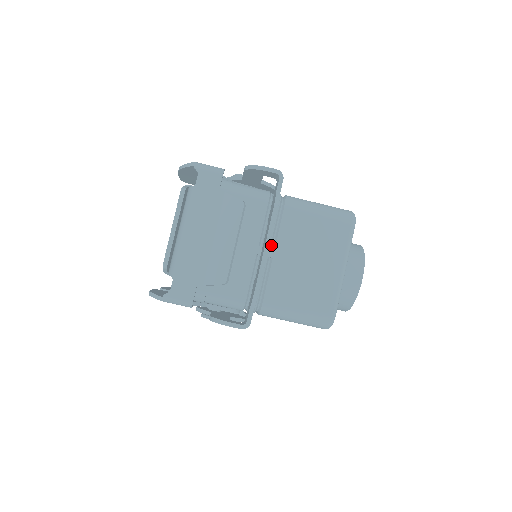
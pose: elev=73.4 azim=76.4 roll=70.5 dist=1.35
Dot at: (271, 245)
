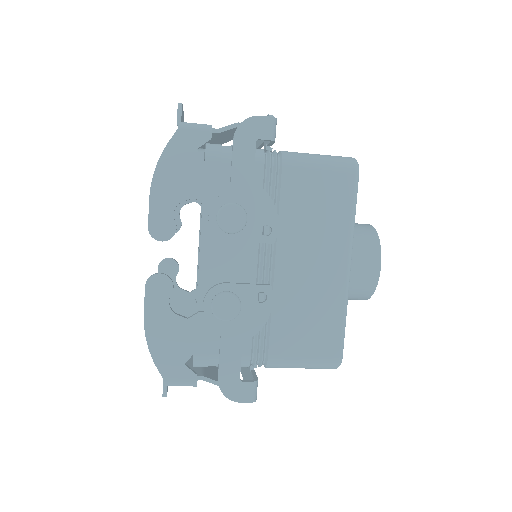
Dot at: occluded
